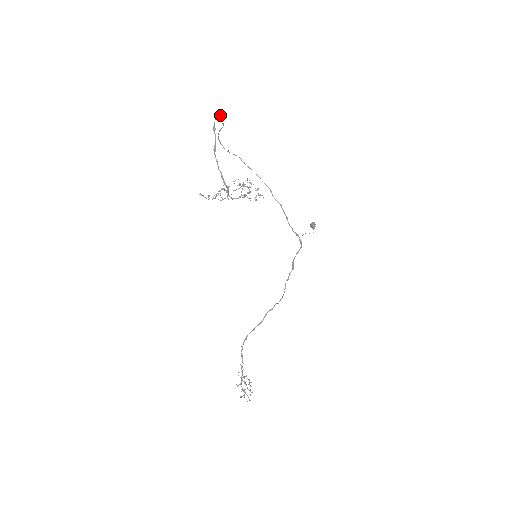
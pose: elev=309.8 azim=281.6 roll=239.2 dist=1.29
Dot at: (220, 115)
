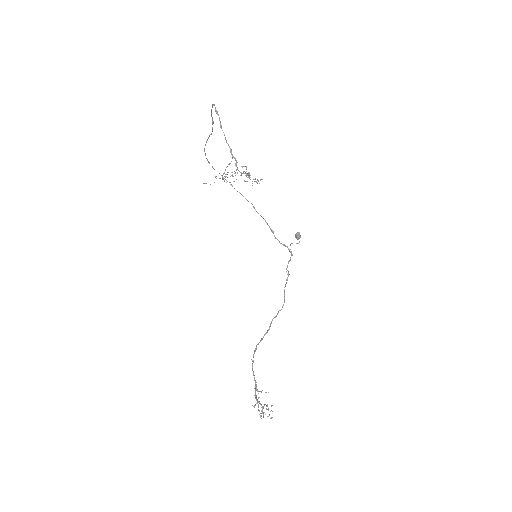
Dot at: (211, 116)
